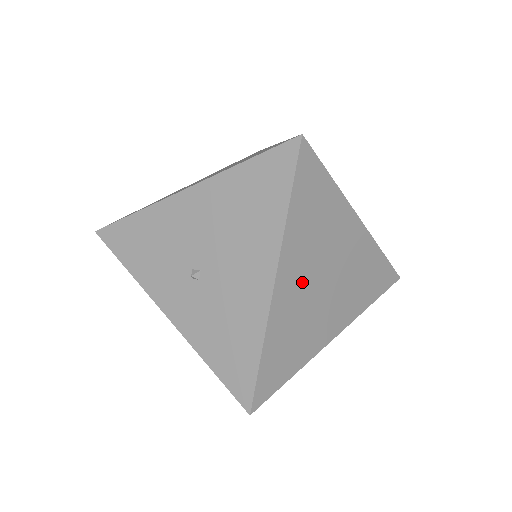
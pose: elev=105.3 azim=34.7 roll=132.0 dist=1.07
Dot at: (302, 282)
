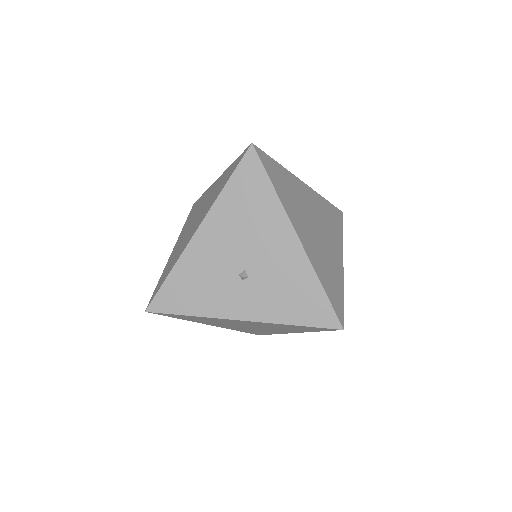
Dot at: (308, 232)
